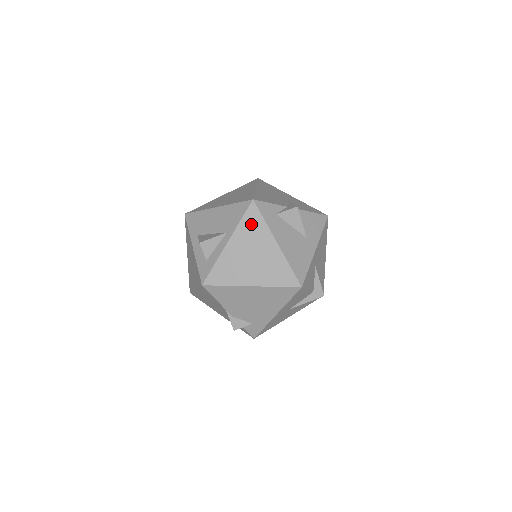
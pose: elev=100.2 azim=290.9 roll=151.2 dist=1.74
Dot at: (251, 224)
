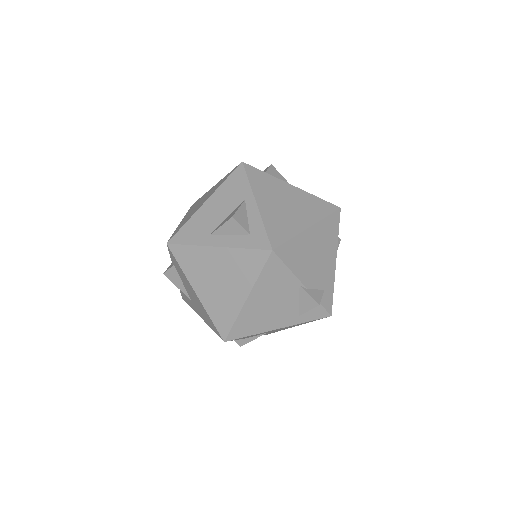
Dot at: (259, 180)
